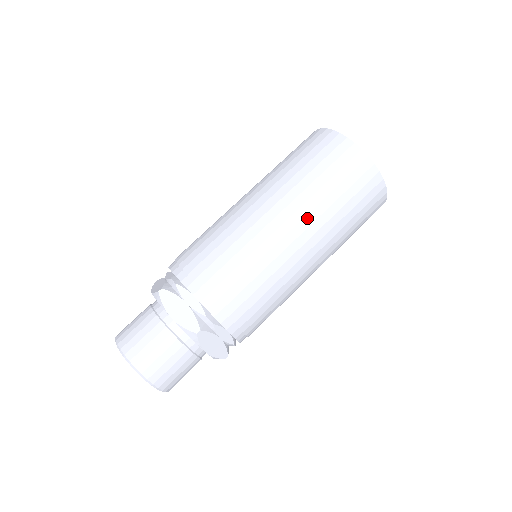
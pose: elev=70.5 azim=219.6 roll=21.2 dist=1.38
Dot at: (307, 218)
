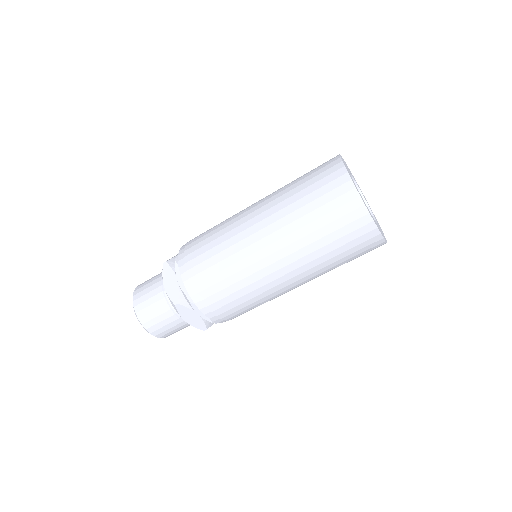
Dot at: (284, 239)
